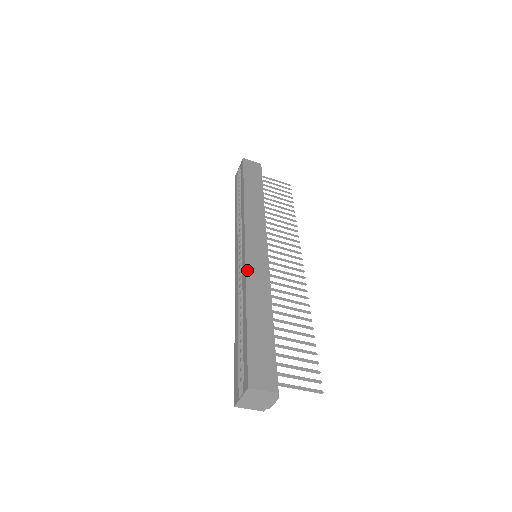
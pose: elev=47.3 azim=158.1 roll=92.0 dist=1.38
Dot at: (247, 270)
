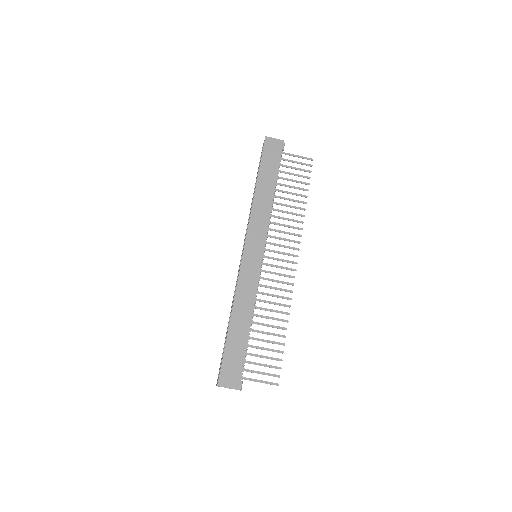
Dot at: (239, 280)
